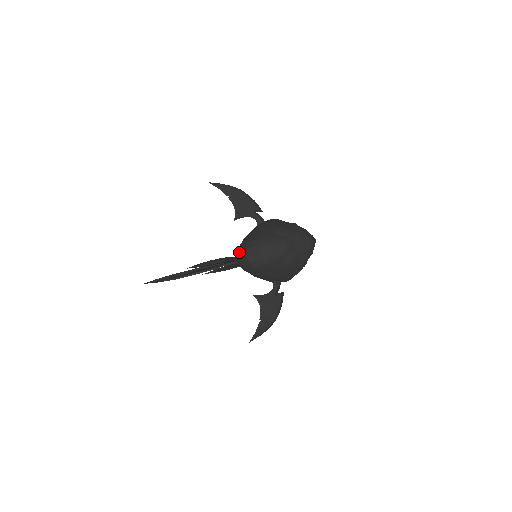
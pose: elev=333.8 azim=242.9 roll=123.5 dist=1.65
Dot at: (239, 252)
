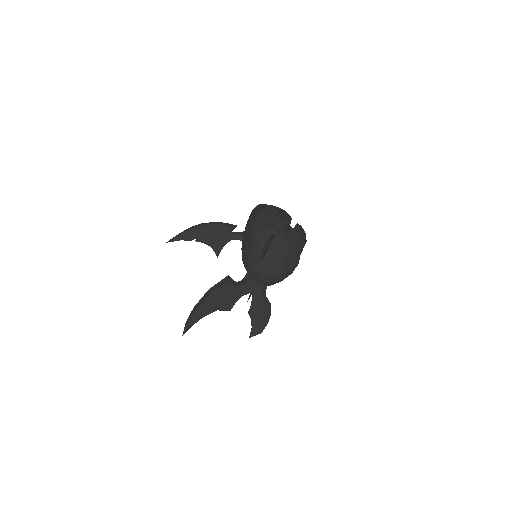
Dot at: (262, 282)
